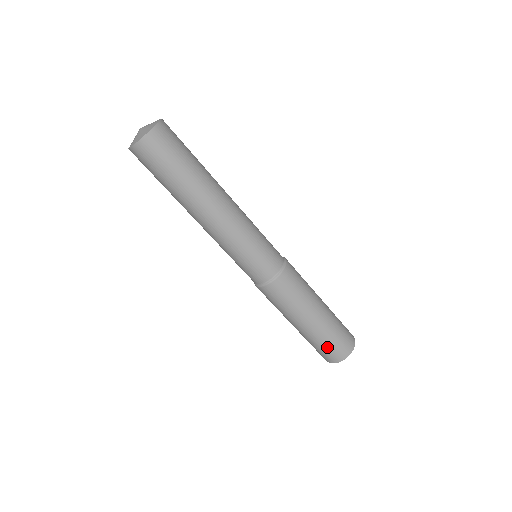
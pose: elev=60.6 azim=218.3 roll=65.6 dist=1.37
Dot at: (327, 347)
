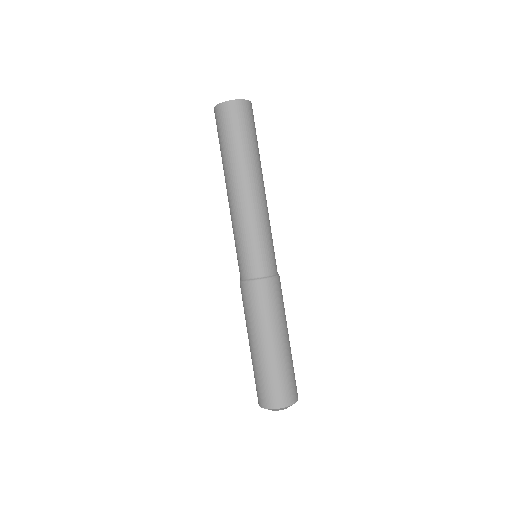
Dot at: (268, 383)
